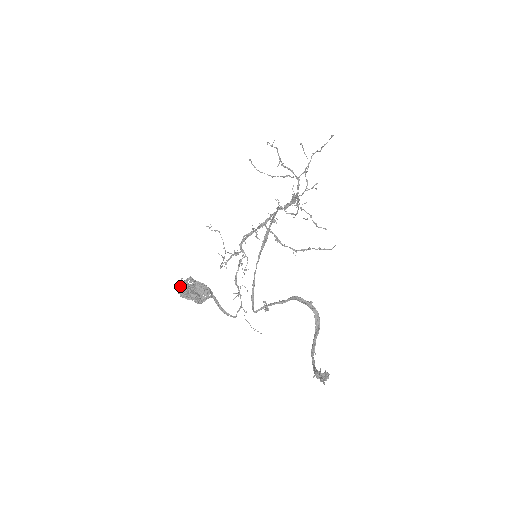
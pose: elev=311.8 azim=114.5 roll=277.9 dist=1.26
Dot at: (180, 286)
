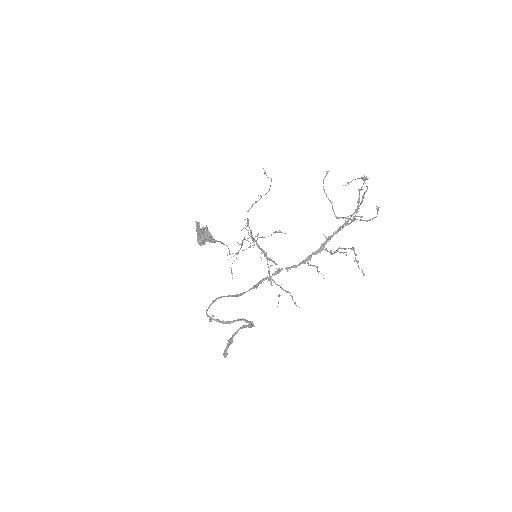
Dot at: occluded
